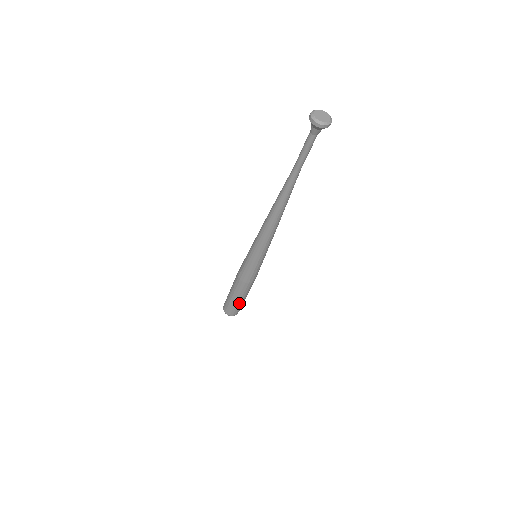
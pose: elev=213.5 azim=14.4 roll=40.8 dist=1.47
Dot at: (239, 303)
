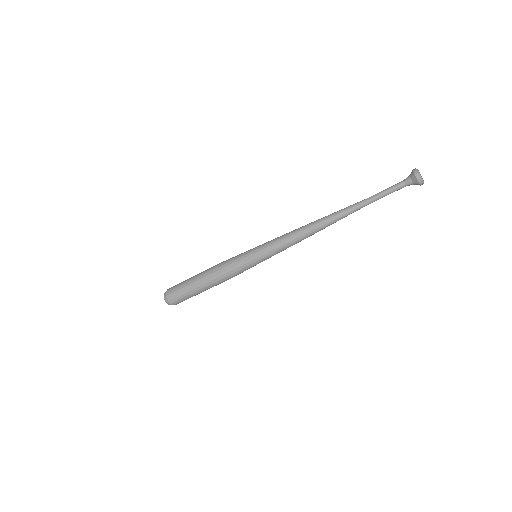
Dot at: (189, 288)
